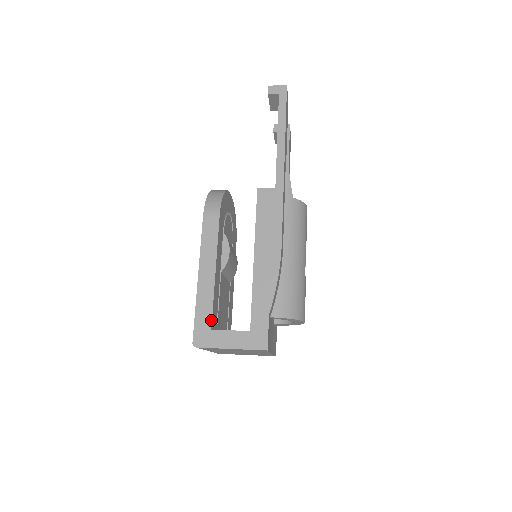
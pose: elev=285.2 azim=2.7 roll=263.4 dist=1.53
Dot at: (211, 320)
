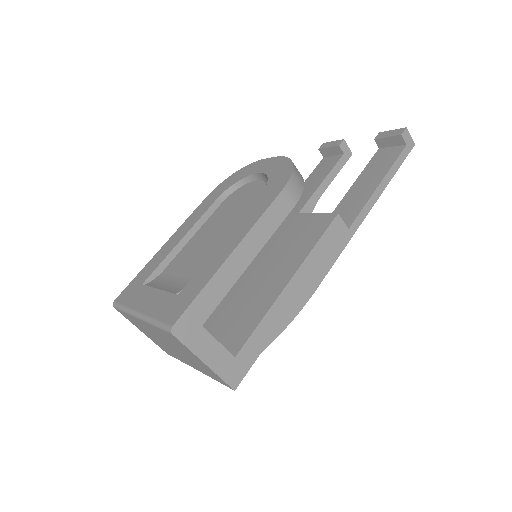
Dot at: (210, 314)
